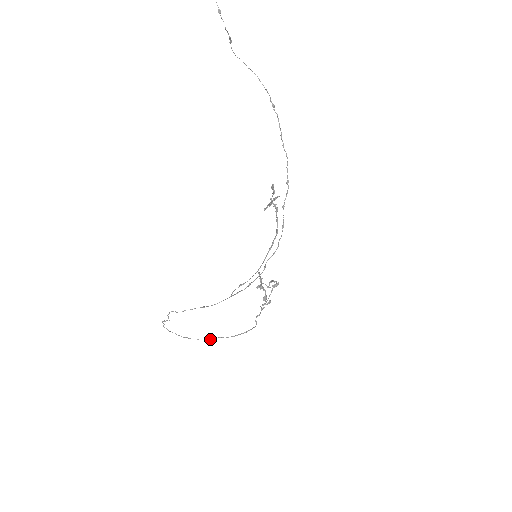
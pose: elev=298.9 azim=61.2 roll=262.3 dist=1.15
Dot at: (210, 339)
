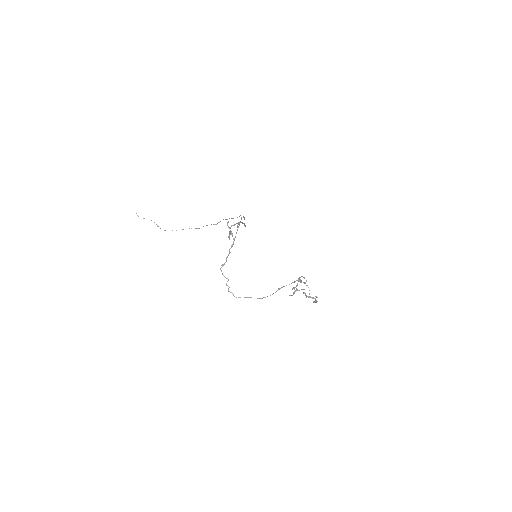
Dot at: (278, 289)
